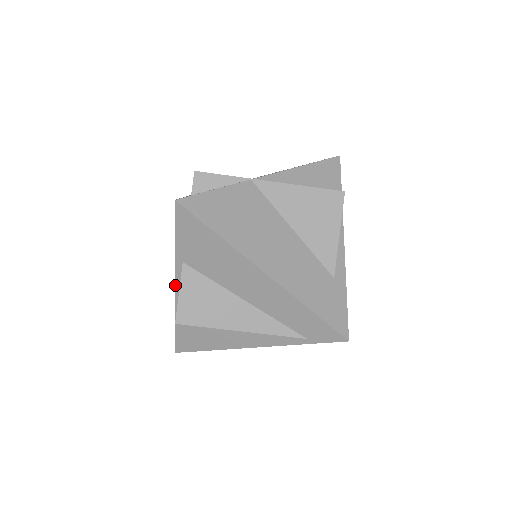
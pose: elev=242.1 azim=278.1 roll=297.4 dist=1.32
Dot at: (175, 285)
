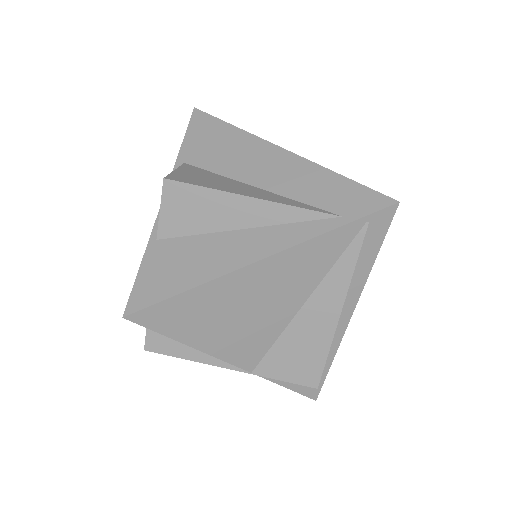
Dot at: occluded
